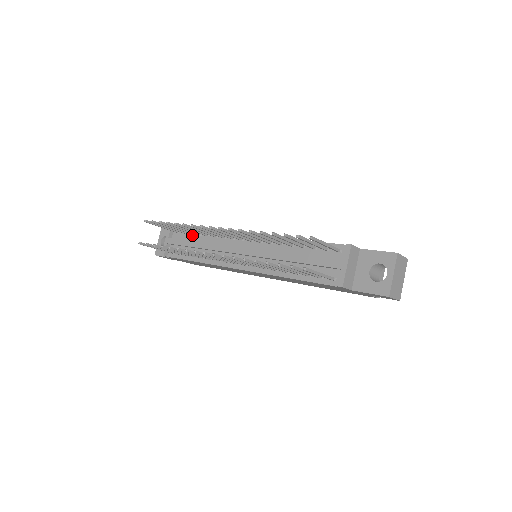
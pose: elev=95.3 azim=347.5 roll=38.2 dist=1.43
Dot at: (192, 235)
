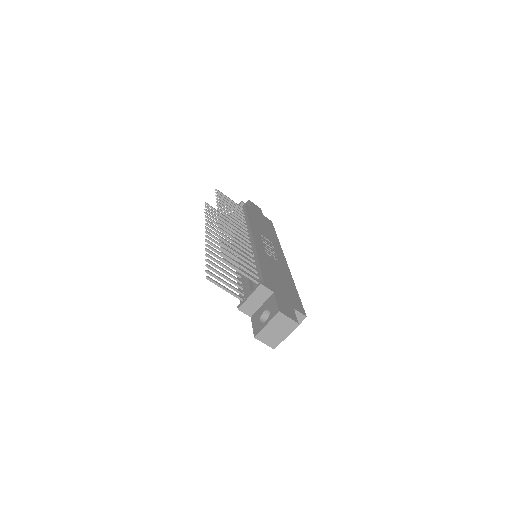
Dot at: (243, 216)
